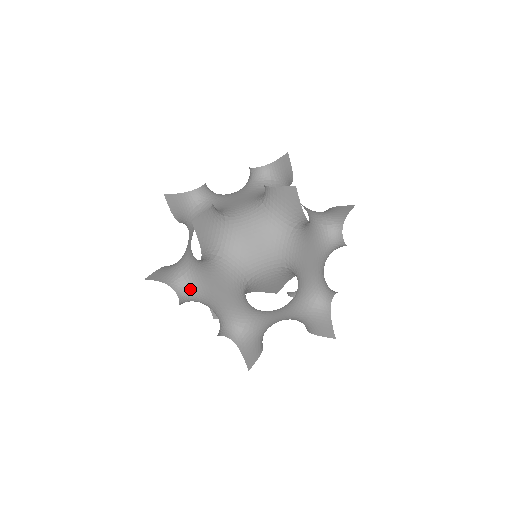
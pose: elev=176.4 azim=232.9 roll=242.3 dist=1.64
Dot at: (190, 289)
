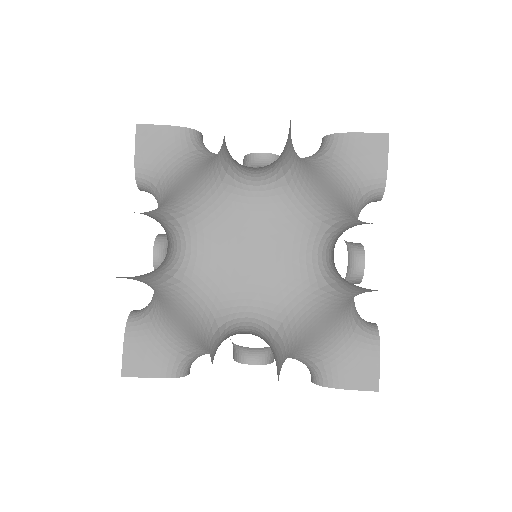
Dot at: occluded
